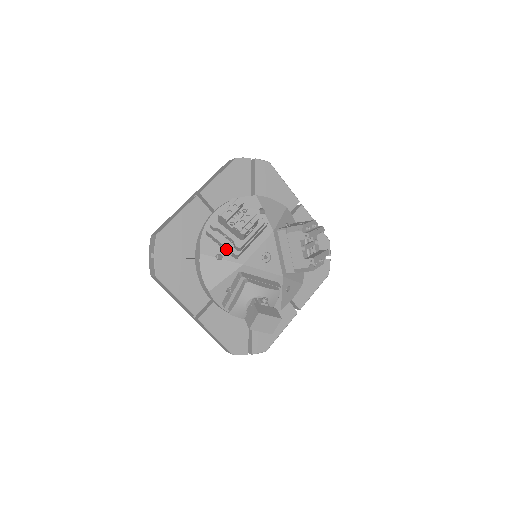
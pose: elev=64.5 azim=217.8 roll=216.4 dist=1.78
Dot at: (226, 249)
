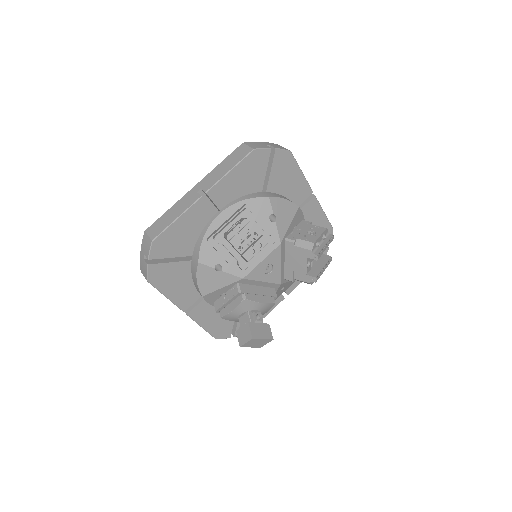
Dot at: (228, 263)
